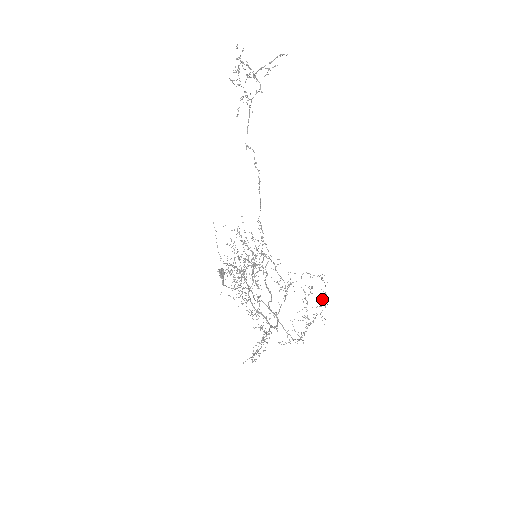
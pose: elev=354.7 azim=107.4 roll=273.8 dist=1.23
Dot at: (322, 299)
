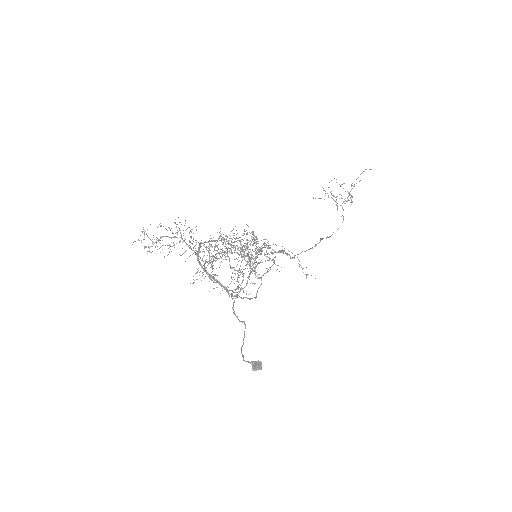
Dot at: (268, 248)
